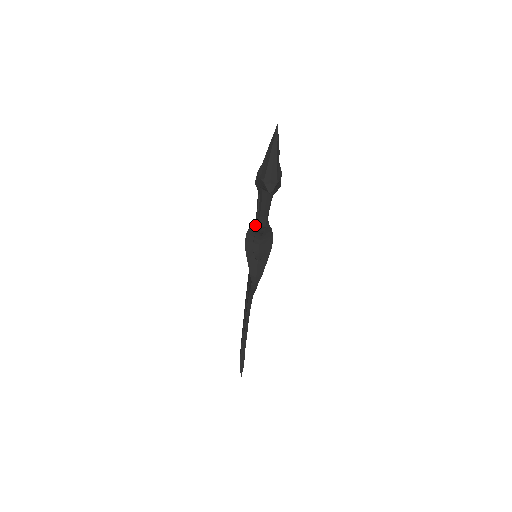
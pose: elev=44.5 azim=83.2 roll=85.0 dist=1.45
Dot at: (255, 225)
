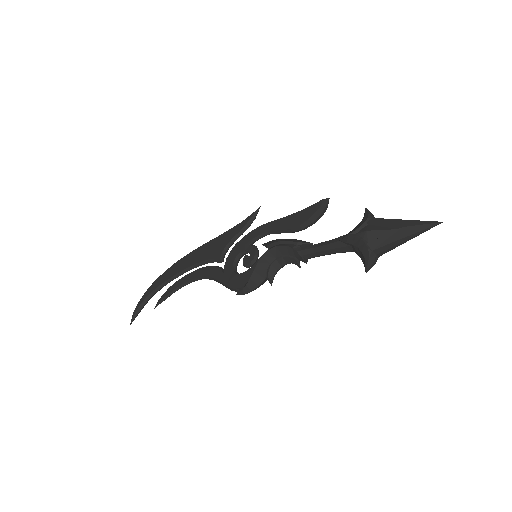
Dot at: (299, 253)
